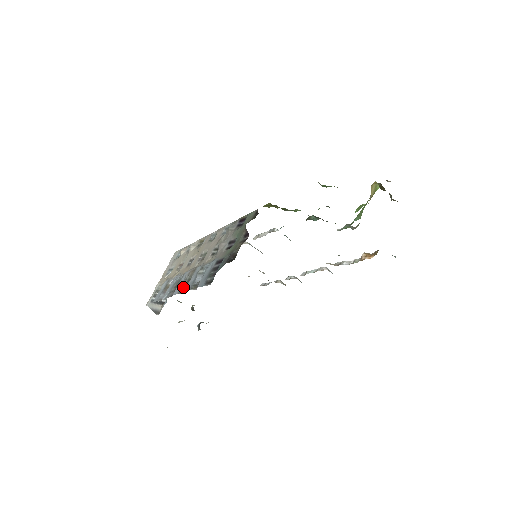
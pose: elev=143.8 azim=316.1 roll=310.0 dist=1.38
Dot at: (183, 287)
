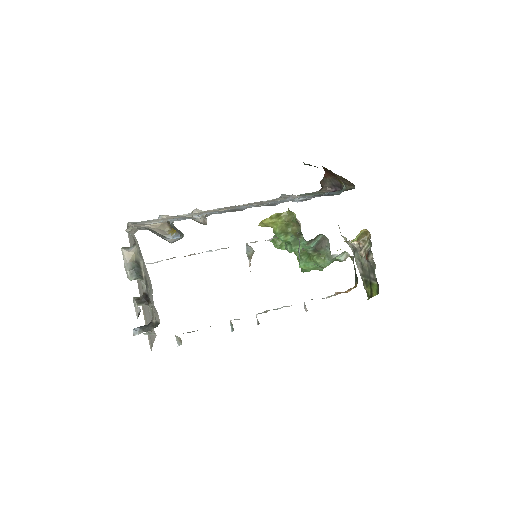
Dot at: (264, 205)
